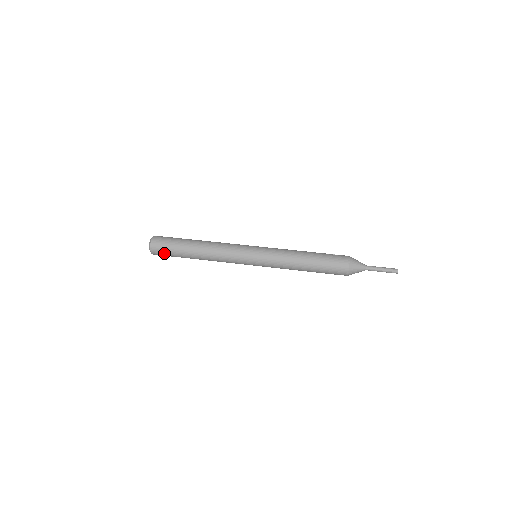
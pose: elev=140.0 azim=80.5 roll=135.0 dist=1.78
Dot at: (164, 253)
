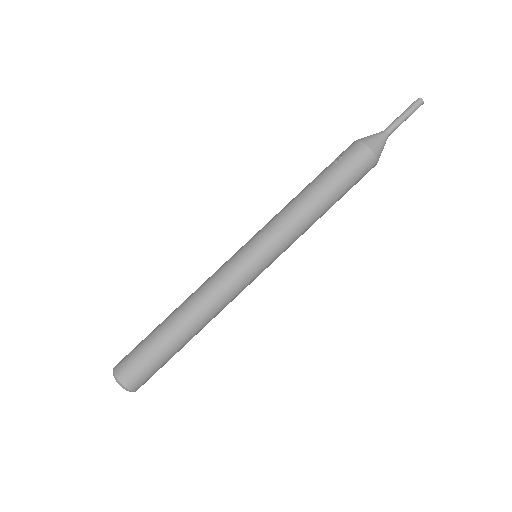
Dot at: (152, 375)
